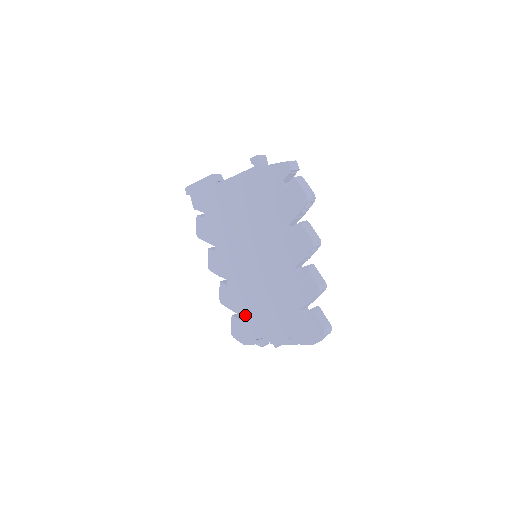
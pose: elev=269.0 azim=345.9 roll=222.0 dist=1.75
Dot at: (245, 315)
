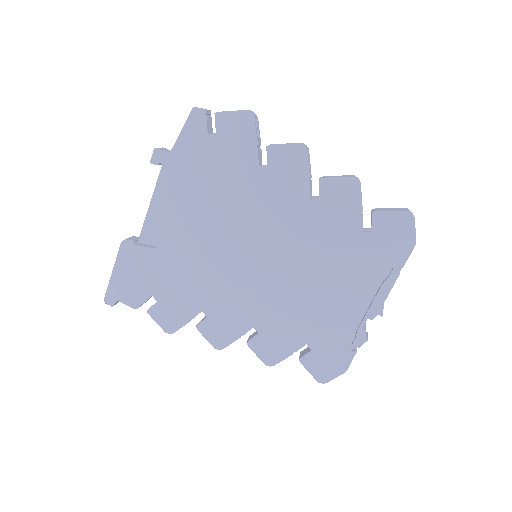
Dot at: (312, 334)
